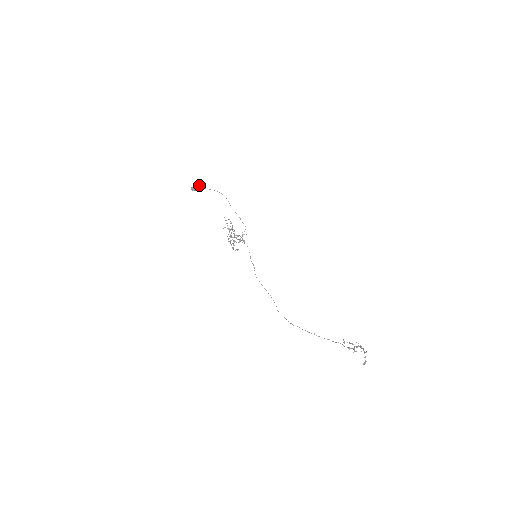
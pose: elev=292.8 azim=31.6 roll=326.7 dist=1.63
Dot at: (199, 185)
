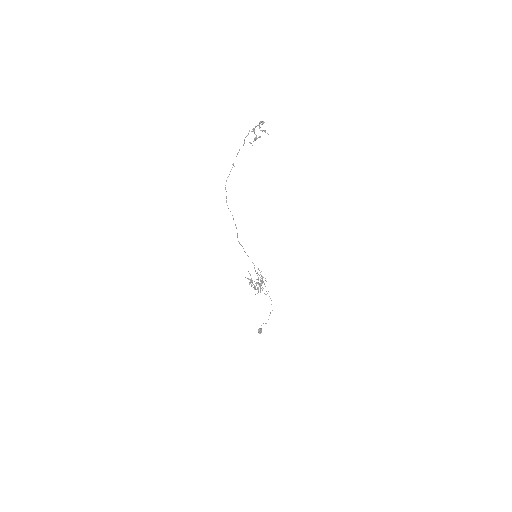
Dot at: occluded
